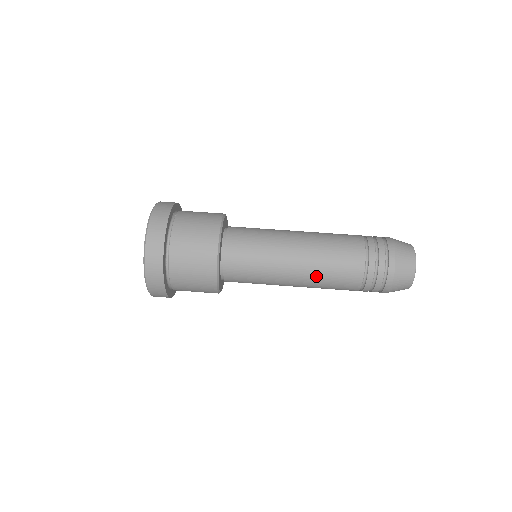
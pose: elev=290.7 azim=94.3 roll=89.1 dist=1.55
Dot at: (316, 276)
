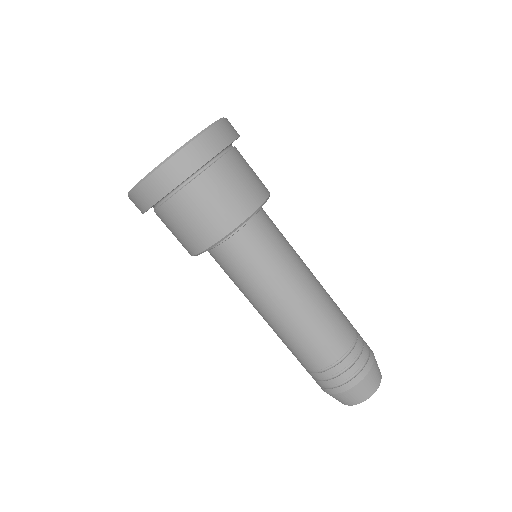
Dot at: (274, 331)
